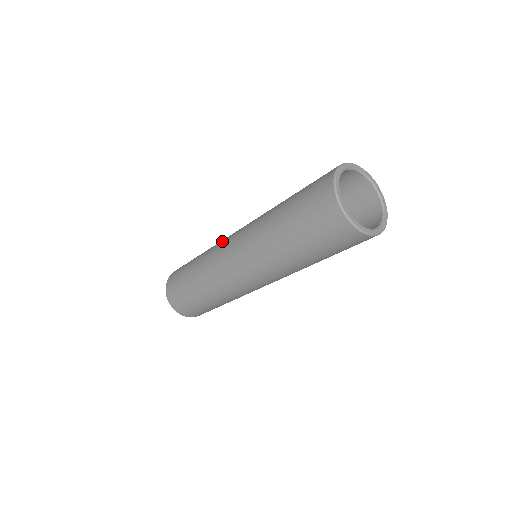
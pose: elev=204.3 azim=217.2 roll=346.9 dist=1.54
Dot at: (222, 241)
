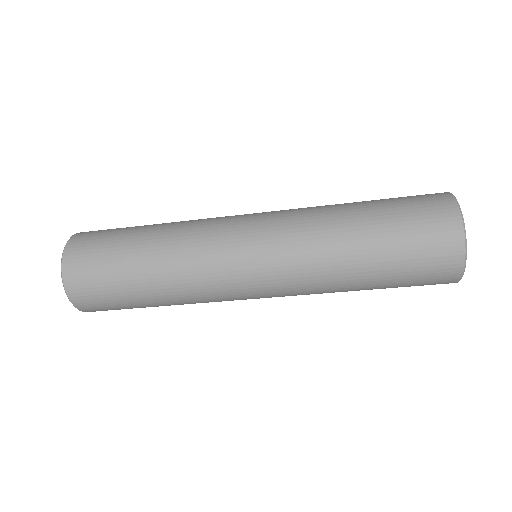
Dot at: occluded
